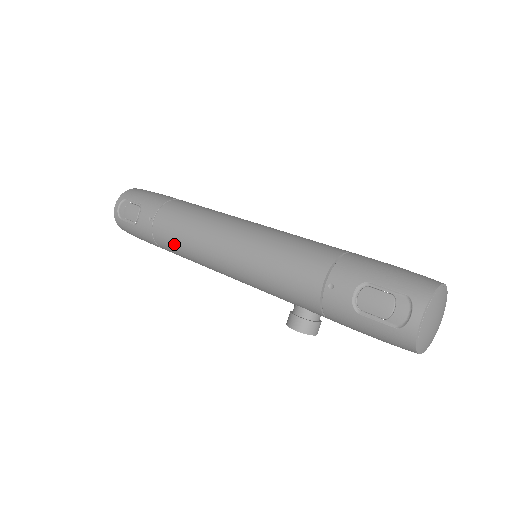
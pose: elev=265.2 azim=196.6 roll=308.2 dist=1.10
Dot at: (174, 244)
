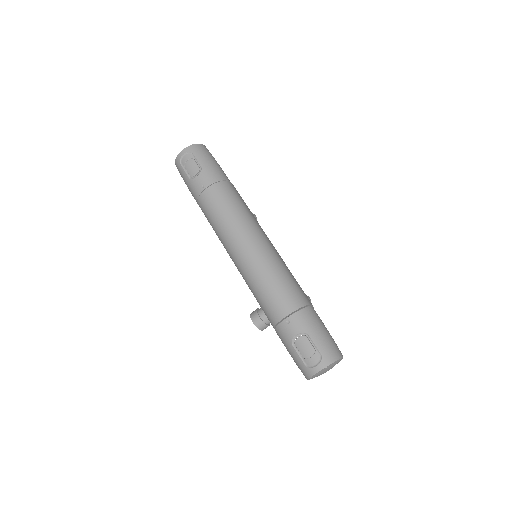
Dot at: (210, 216)
